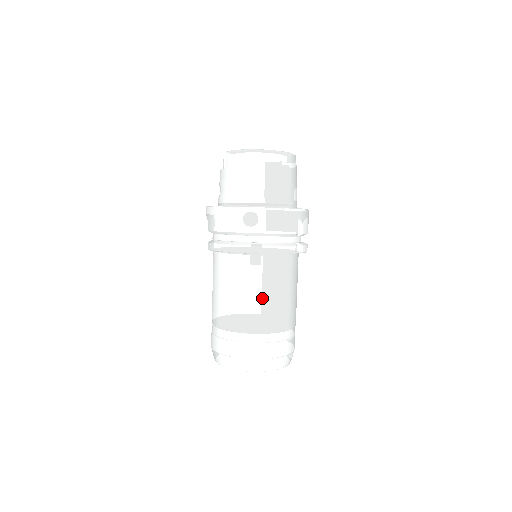
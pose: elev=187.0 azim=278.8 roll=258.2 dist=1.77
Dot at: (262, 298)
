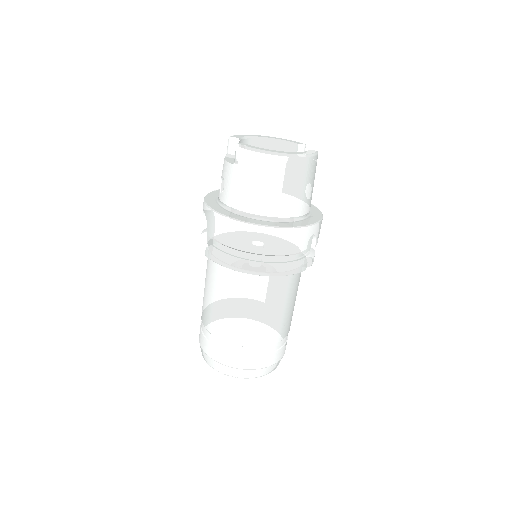
Dot at: (263, 315)
